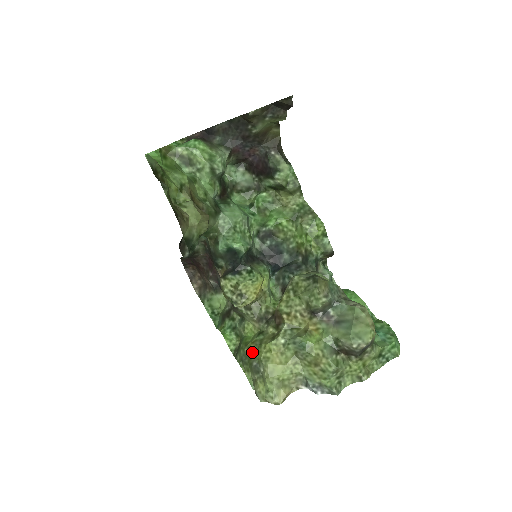
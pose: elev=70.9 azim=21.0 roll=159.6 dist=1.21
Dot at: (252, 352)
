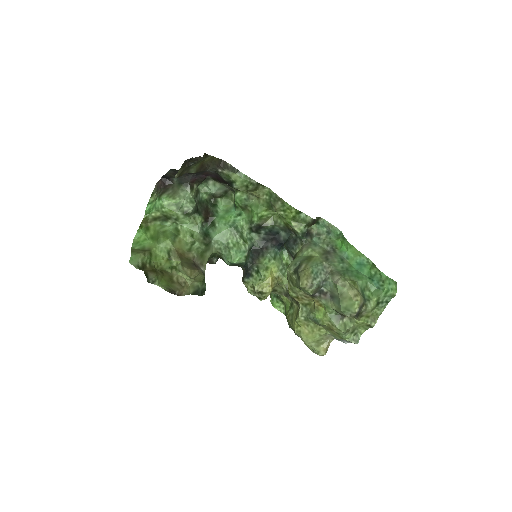
Dot at: occluded
